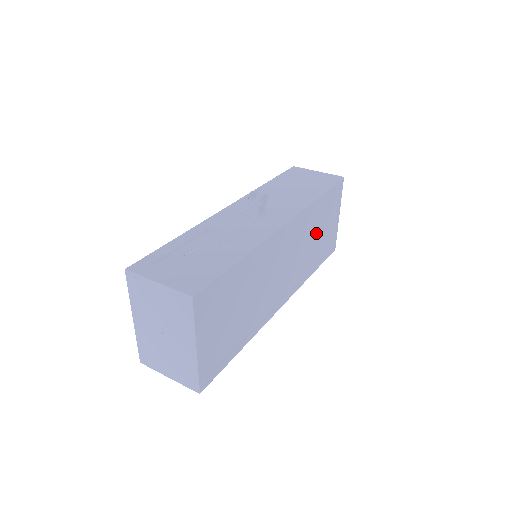
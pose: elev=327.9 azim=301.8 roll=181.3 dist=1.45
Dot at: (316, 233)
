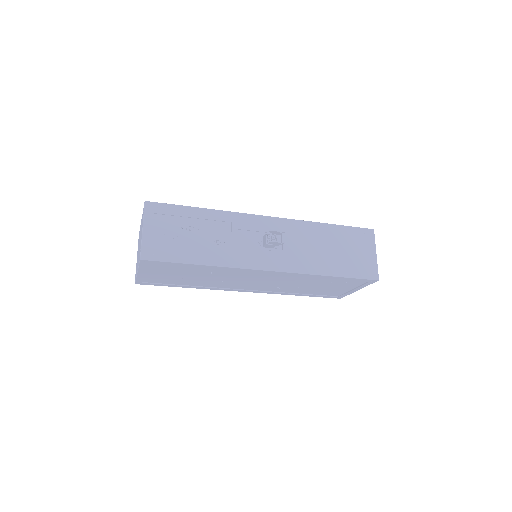
Dot at: (314, 285)
